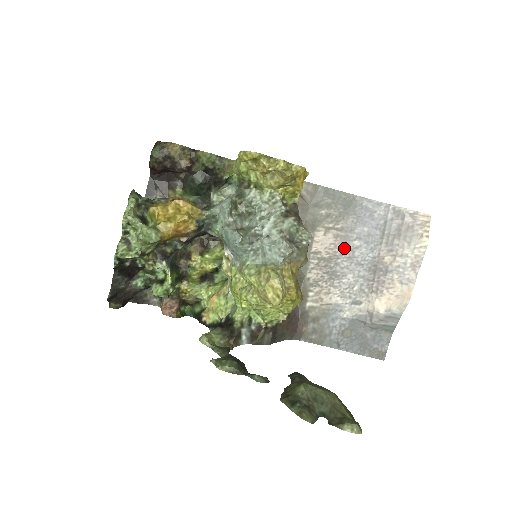
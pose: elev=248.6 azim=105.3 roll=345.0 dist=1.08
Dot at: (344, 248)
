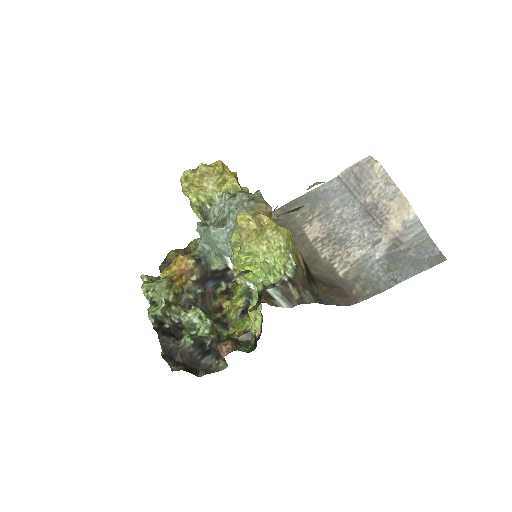
Dot at: (332, 221)
